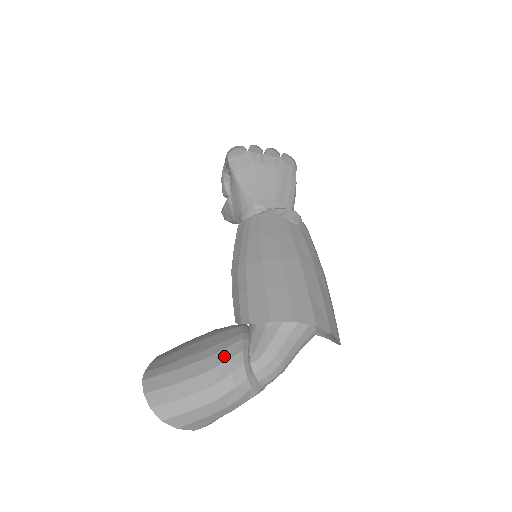
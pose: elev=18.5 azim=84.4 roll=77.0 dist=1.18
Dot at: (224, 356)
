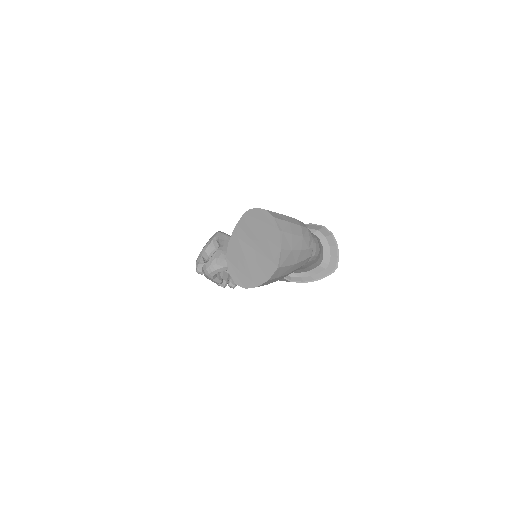
Dot at: occluded
